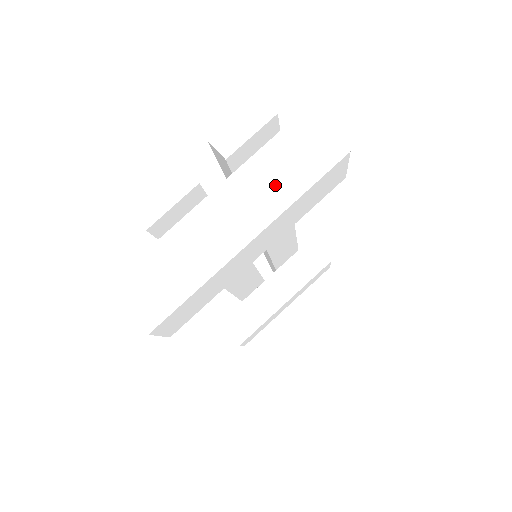
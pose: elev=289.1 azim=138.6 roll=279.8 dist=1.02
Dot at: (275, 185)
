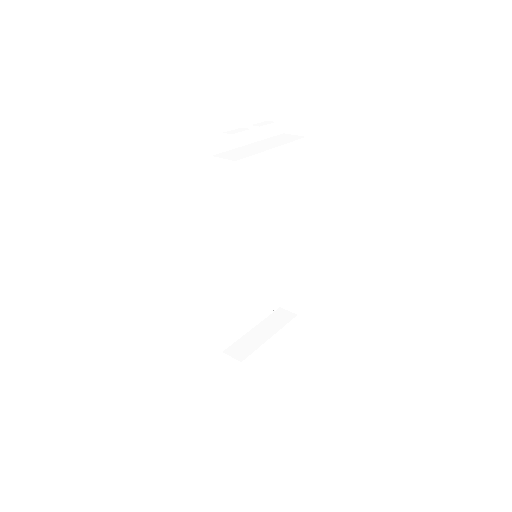
Dot at: (279, 141)
